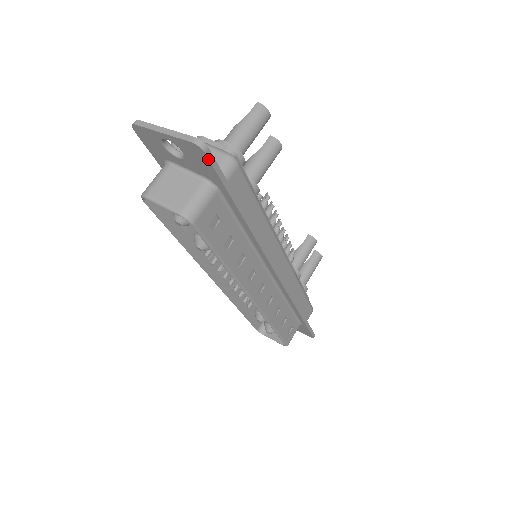
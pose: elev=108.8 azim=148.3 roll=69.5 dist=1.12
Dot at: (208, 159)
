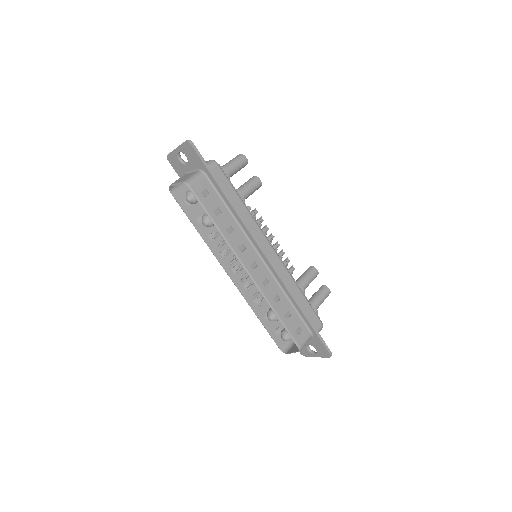
Dot at: (193, 149)
